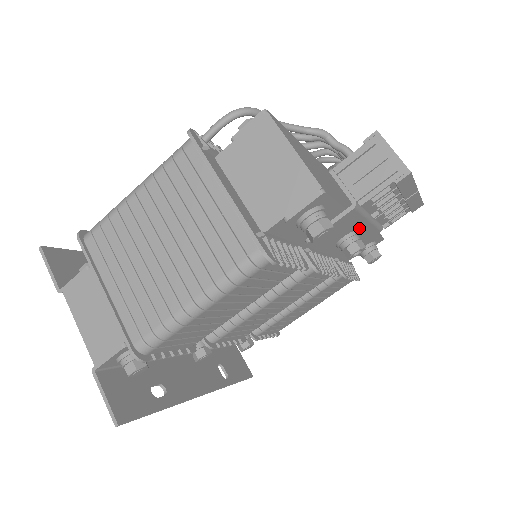
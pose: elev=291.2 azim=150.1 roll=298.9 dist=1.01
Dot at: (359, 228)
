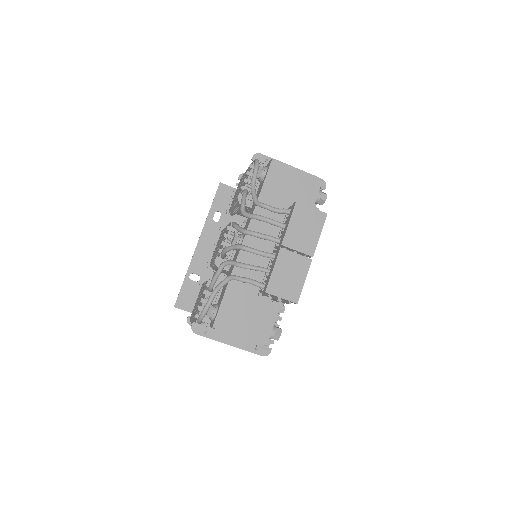
Dot at: occluded
